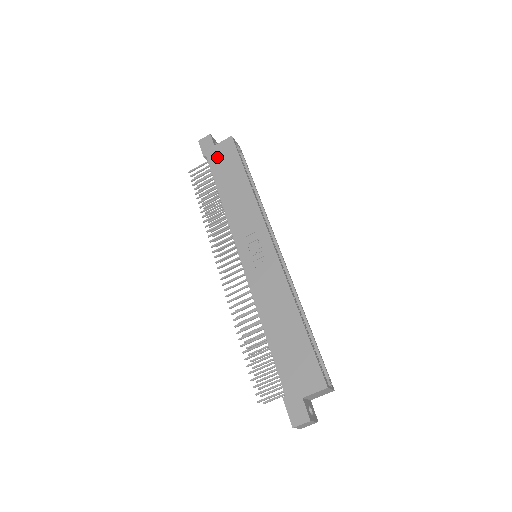
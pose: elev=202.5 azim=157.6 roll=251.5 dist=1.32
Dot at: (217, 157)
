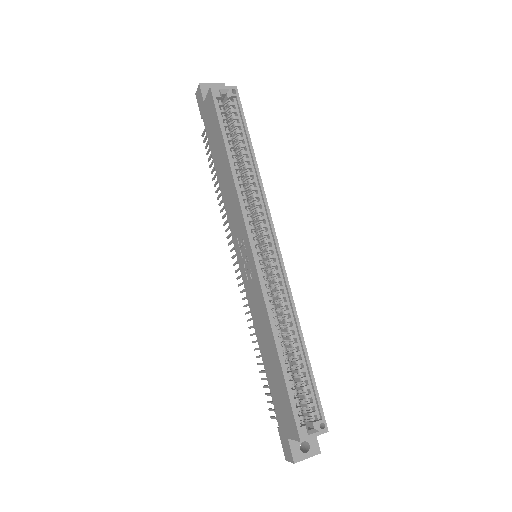
Dot at: (207, 120)
